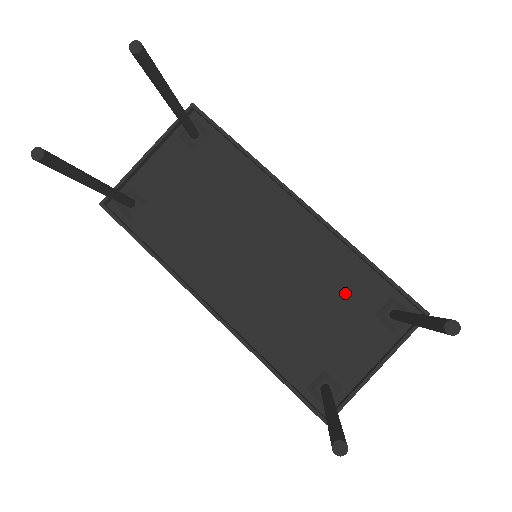
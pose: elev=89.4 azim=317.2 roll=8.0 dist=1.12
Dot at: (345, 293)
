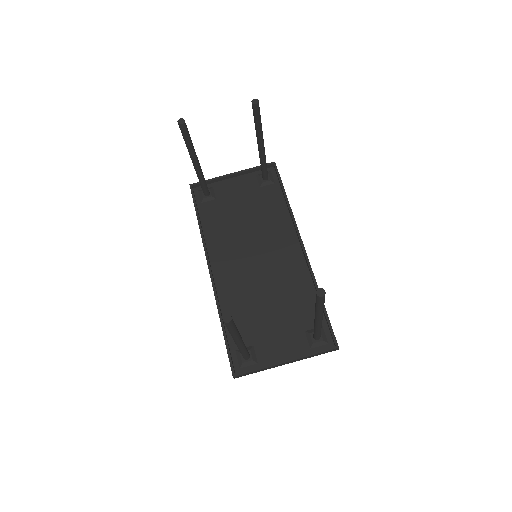
Dot at: (295, 308)
